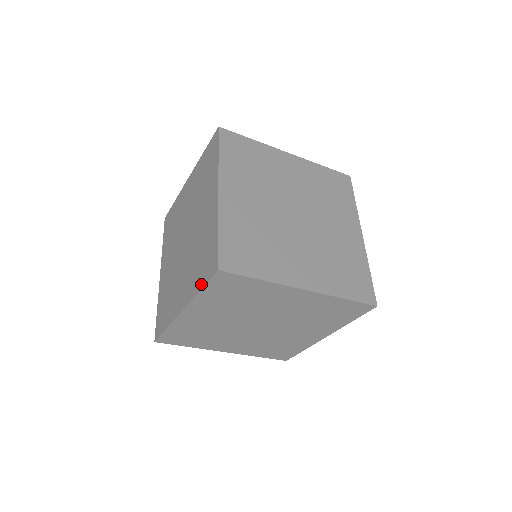
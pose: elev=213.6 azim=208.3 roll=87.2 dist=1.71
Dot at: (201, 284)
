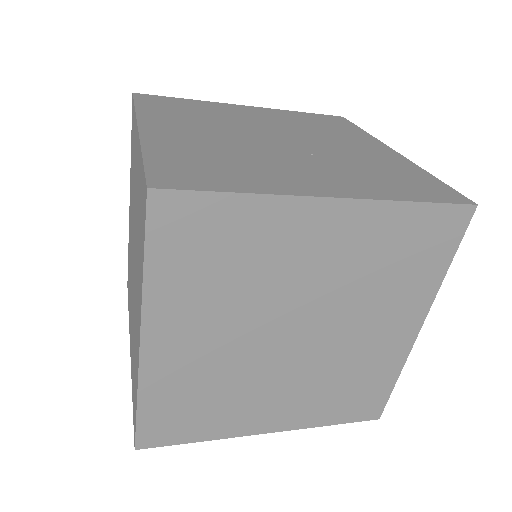
Dot at: (142, 256)
